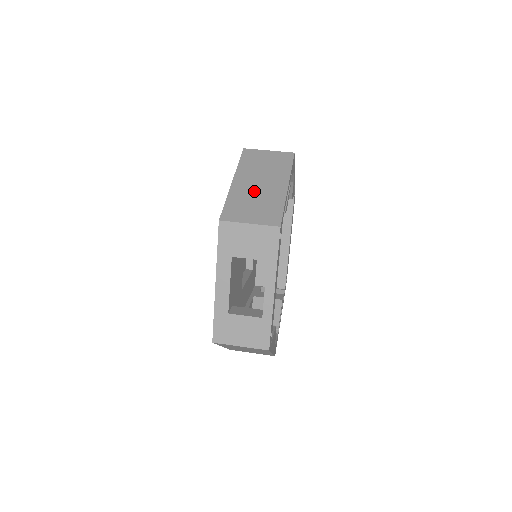
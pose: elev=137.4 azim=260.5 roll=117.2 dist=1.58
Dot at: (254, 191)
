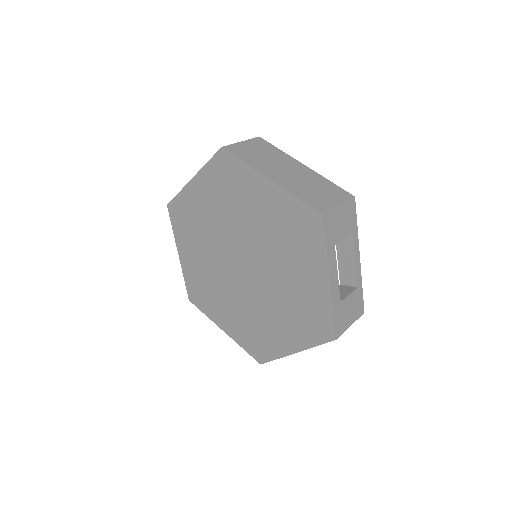
Dot at: (296, 179)
